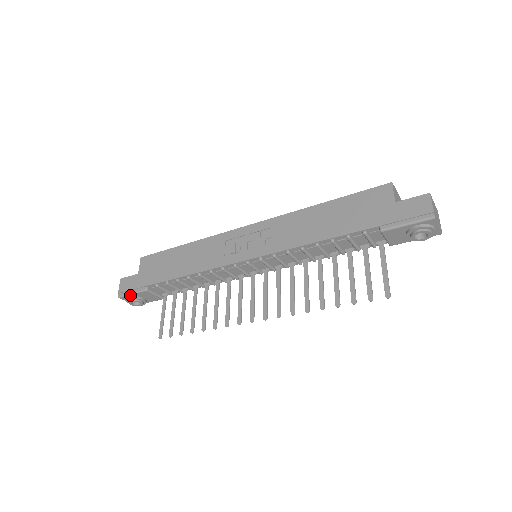
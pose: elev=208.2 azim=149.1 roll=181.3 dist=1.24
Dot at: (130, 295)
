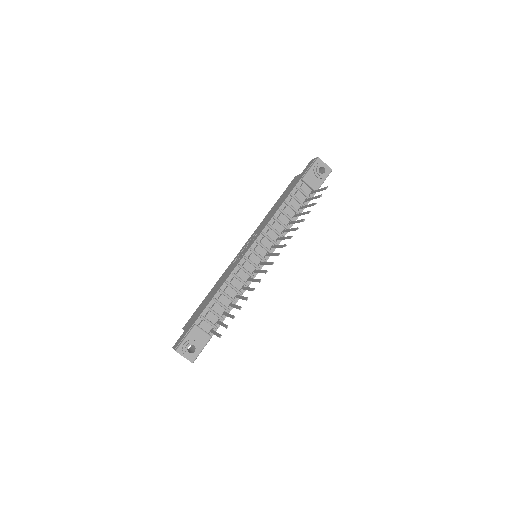
Dot at: (184, 341)
